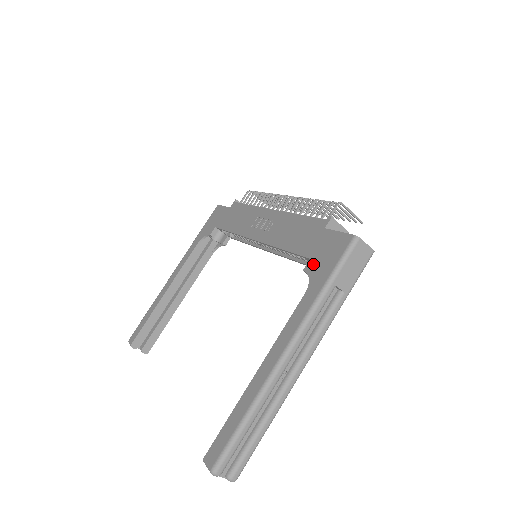
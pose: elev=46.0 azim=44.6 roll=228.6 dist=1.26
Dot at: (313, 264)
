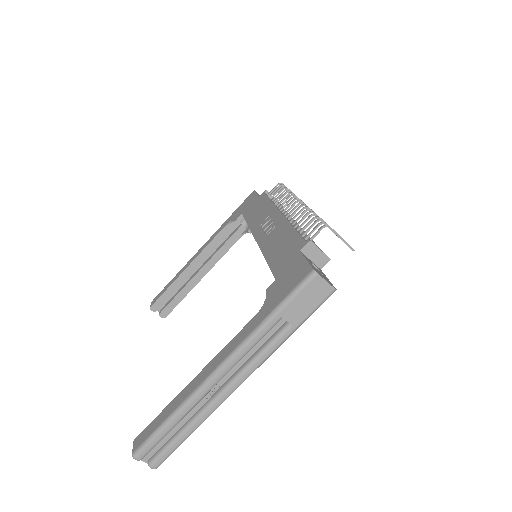
Dot at: (274, 287)
